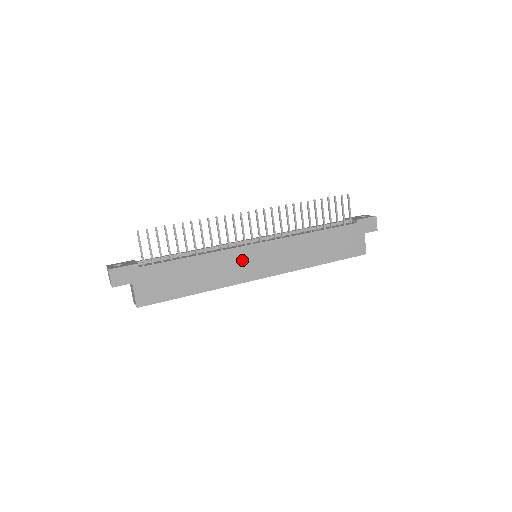
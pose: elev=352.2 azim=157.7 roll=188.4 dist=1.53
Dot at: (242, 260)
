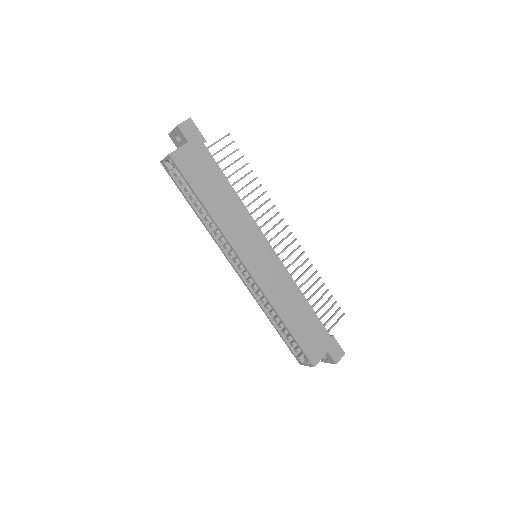
Dot at: (252, 238)
